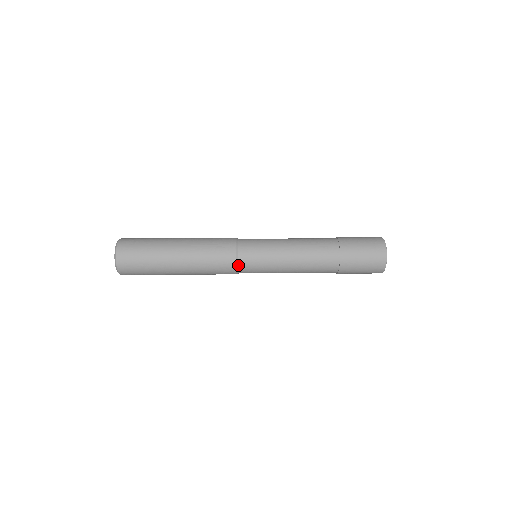
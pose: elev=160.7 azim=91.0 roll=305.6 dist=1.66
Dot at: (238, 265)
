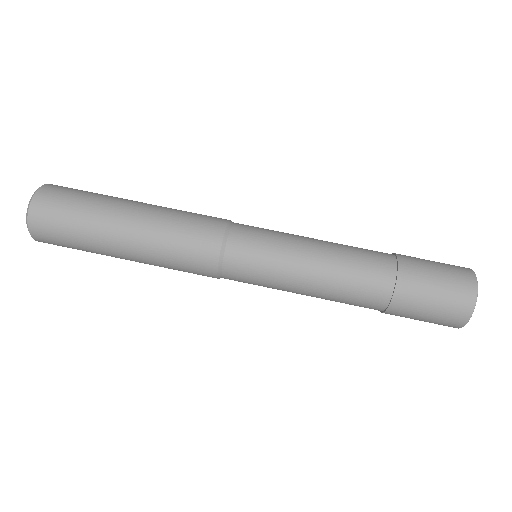
Dot at: (221, 273)
